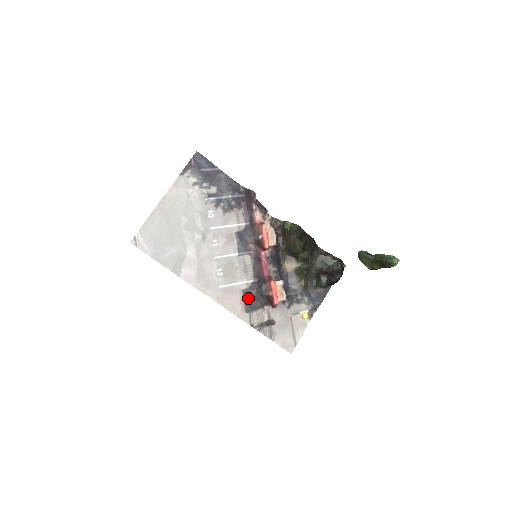
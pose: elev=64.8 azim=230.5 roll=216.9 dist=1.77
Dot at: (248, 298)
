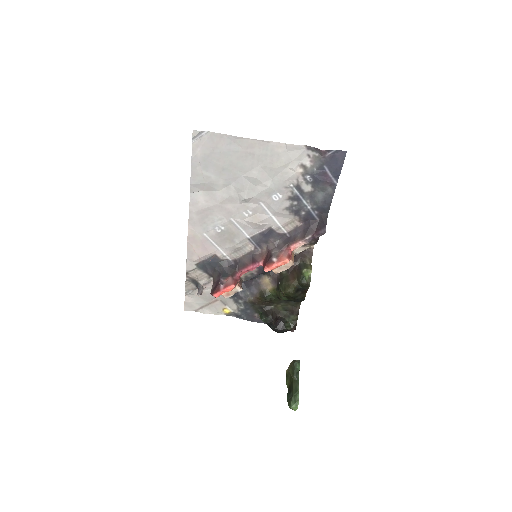
Dot at: (210, 262)
